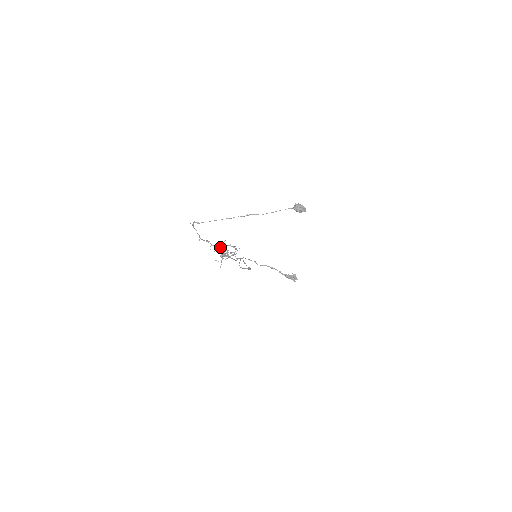
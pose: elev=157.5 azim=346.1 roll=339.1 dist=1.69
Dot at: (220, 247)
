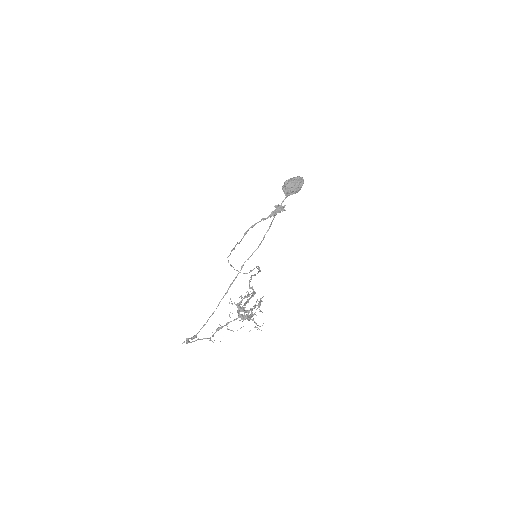
Dot at: occluded
